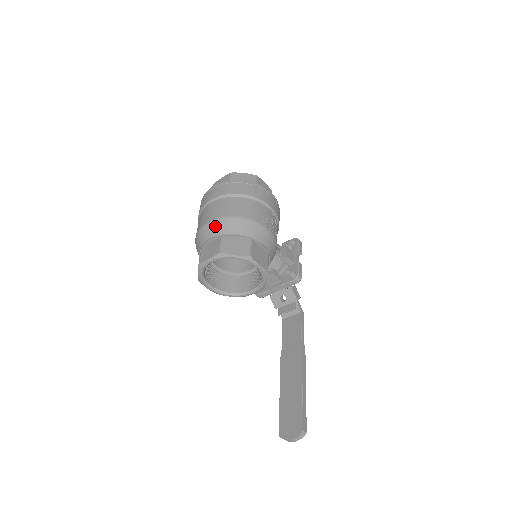
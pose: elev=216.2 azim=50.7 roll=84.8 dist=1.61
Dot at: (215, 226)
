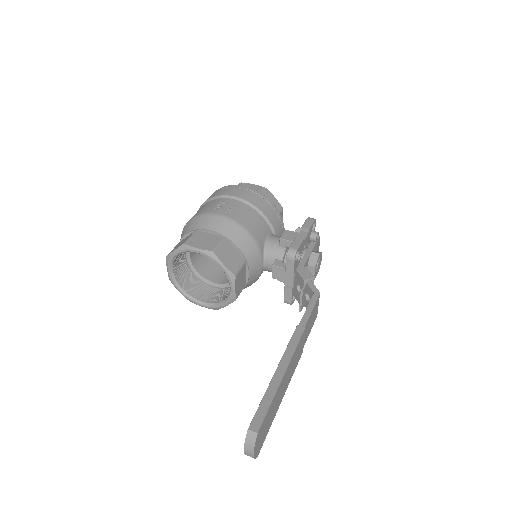
Dot at: occluded
